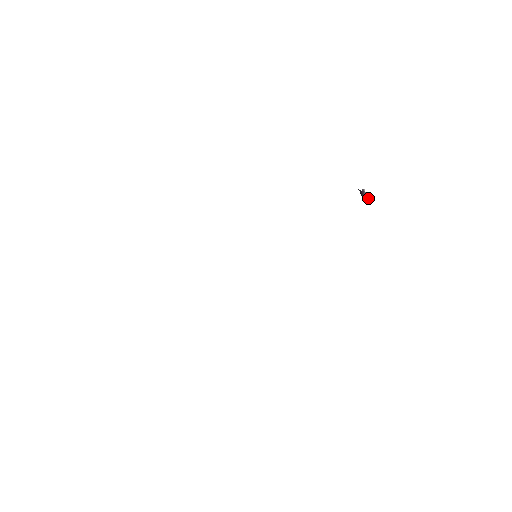
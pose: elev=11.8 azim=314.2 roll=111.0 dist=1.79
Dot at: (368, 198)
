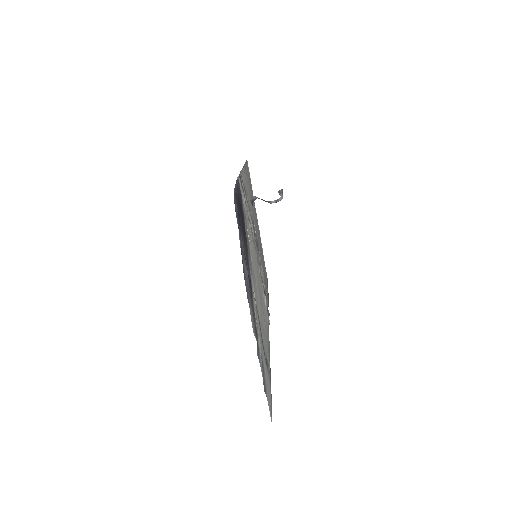
Dot at: (277, 200)
